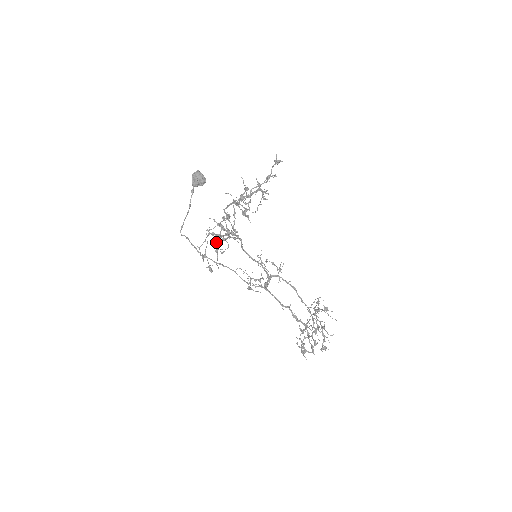
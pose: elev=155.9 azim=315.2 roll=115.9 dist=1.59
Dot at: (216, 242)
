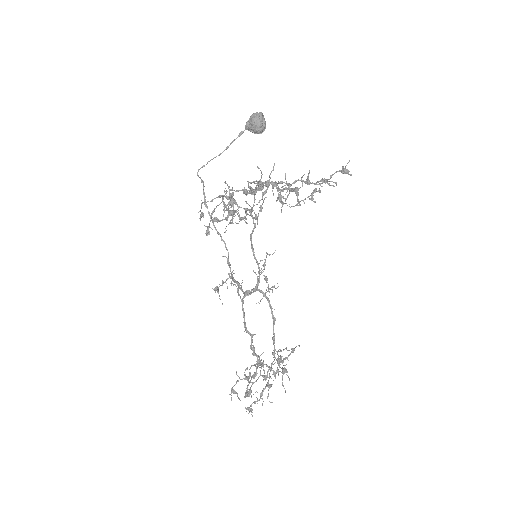
Dot at: occluded
